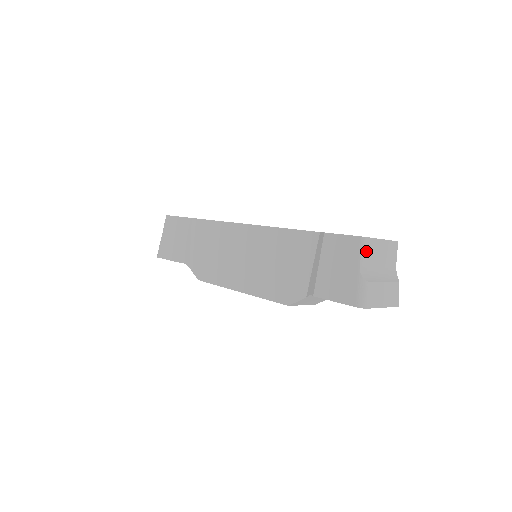
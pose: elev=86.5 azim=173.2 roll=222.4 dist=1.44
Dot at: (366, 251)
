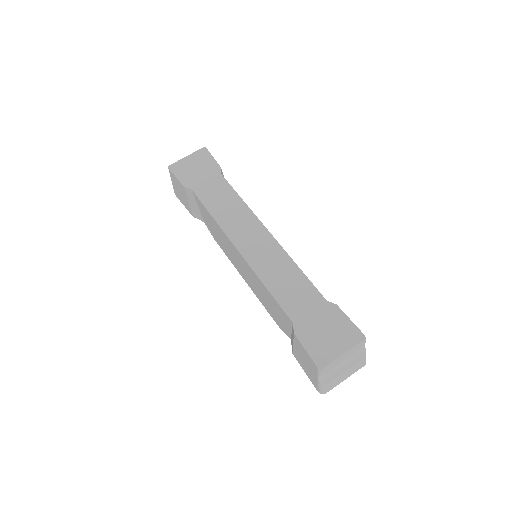
Dot at: (324, 370)
